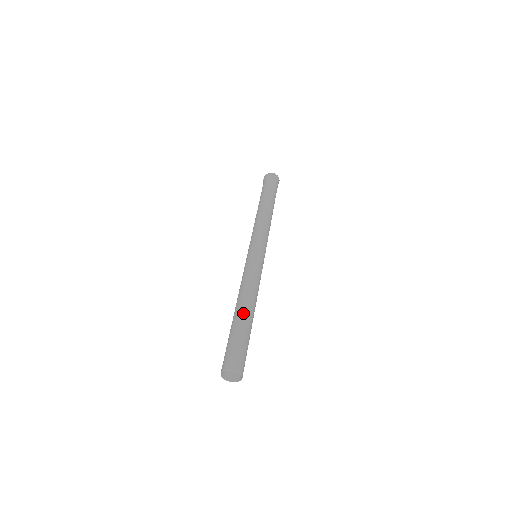
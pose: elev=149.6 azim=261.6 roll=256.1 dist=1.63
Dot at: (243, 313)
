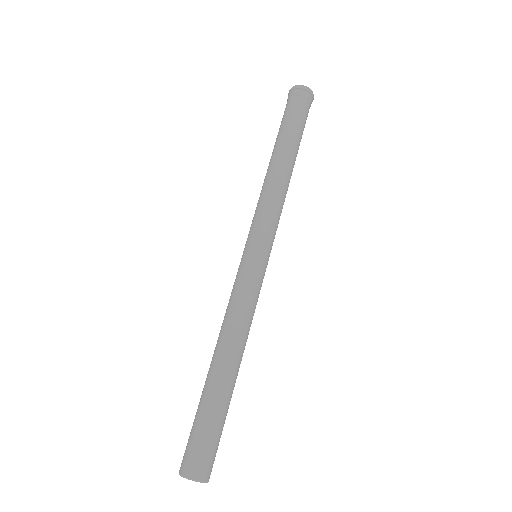
Dot at: (211, 374)
